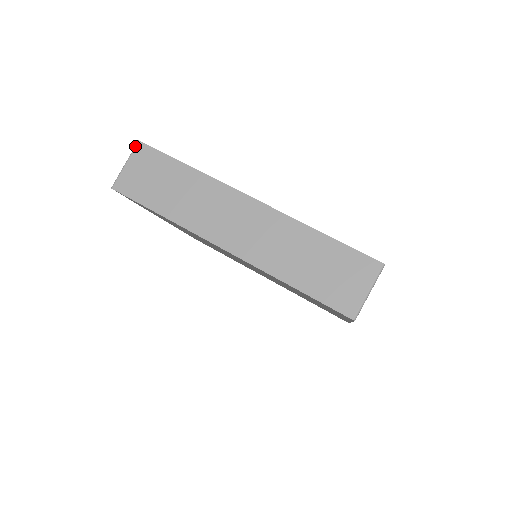
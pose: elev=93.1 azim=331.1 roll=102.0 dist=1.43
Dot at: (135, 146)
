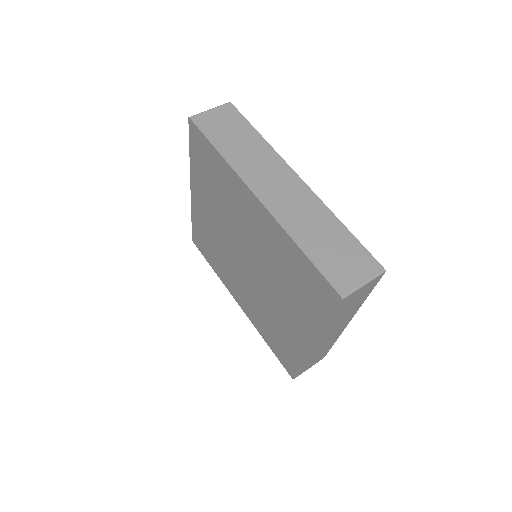
Dot at: (225, 103)
